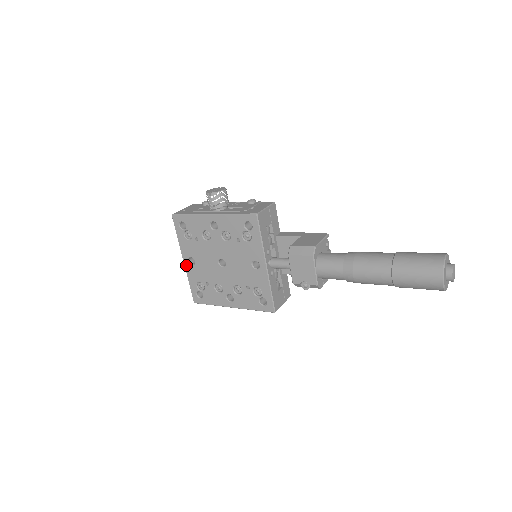
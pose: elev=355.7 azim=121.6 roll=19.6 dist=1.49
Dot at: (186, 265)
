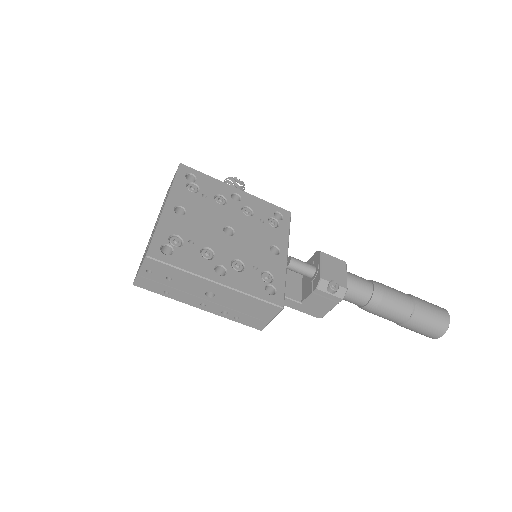
Dot at: (167, 210)
